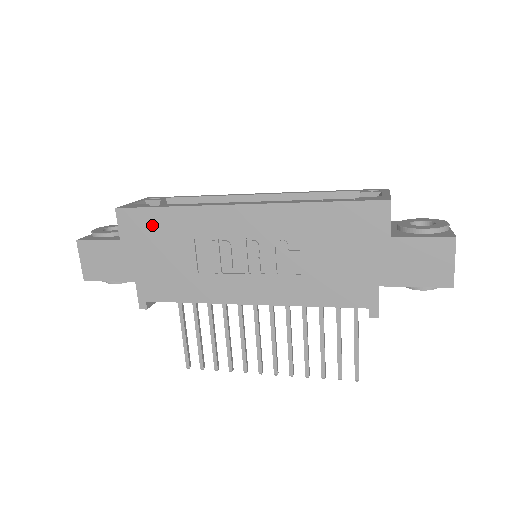
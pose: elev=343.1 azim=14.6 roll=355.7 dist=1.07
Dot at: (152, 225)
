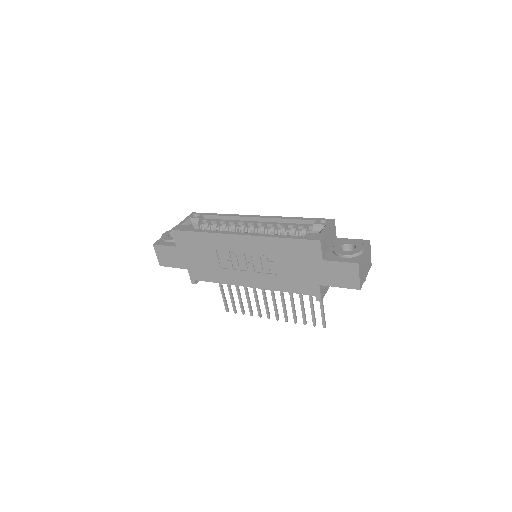
Dot at: (192, 241)
